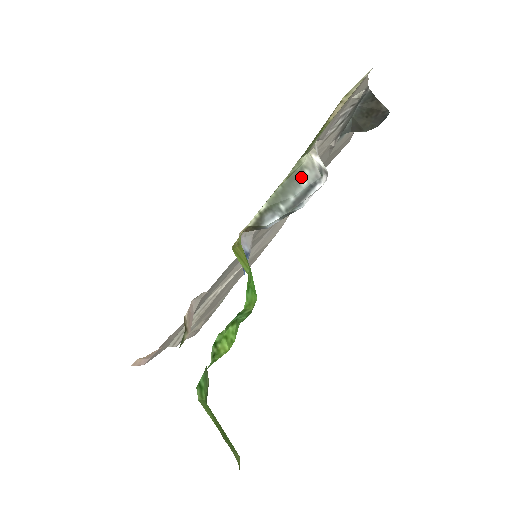
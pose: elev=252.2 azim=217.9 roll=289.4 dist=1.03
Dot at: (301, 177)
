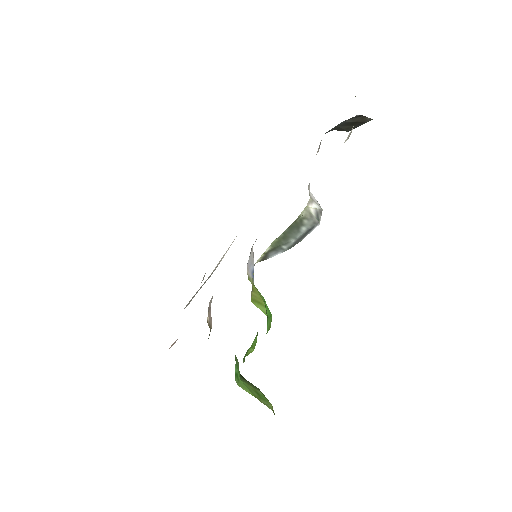
Dot at: (300, 226)
